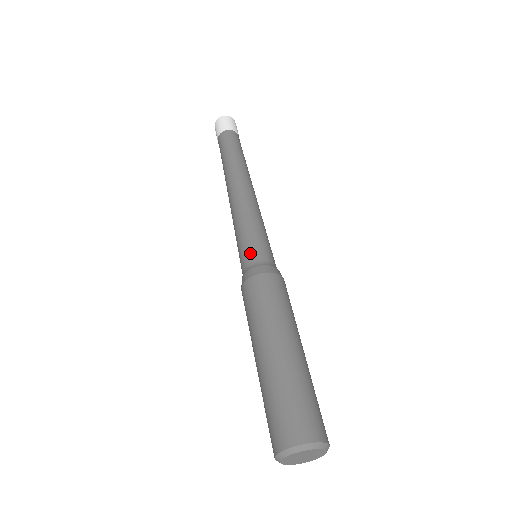
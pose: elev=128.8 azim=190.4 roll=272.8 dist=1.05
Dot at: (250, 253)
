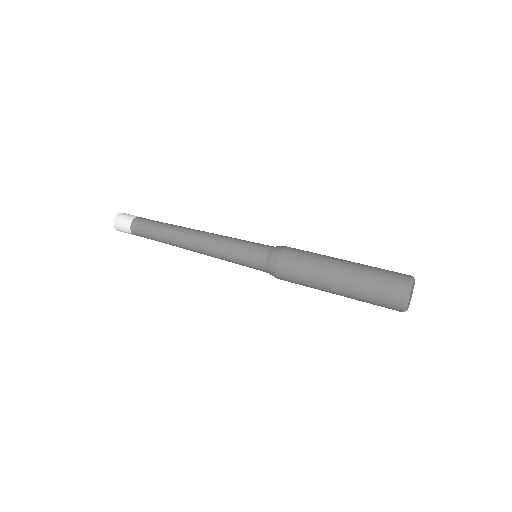
Dot at: (261, 246)
